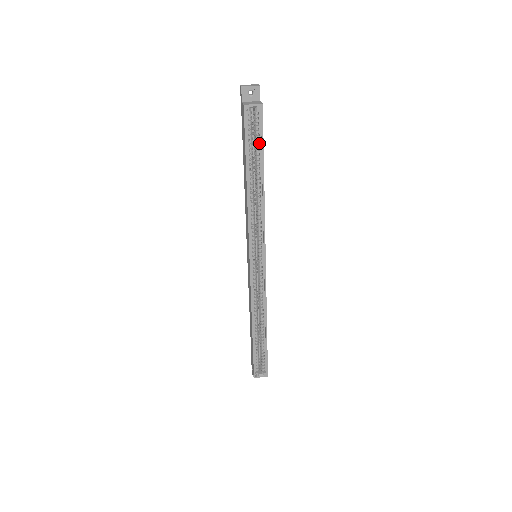
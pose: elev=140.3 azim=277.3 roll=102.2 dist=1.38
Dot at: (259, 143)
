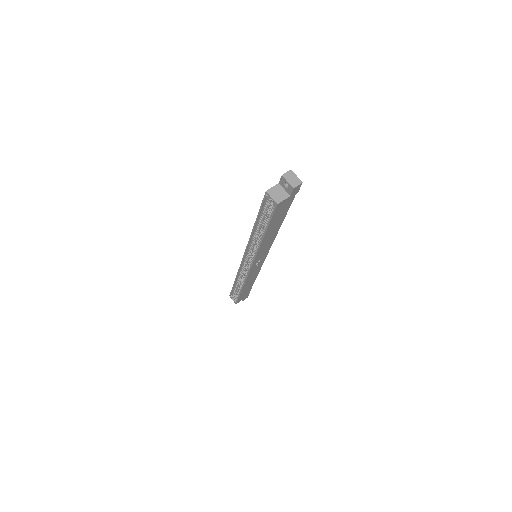
Dot at: occluded
